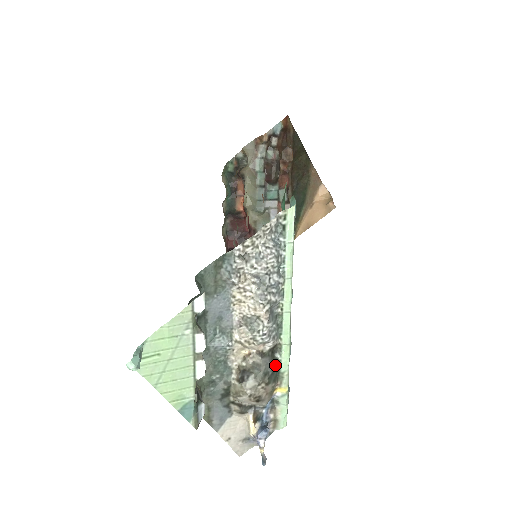
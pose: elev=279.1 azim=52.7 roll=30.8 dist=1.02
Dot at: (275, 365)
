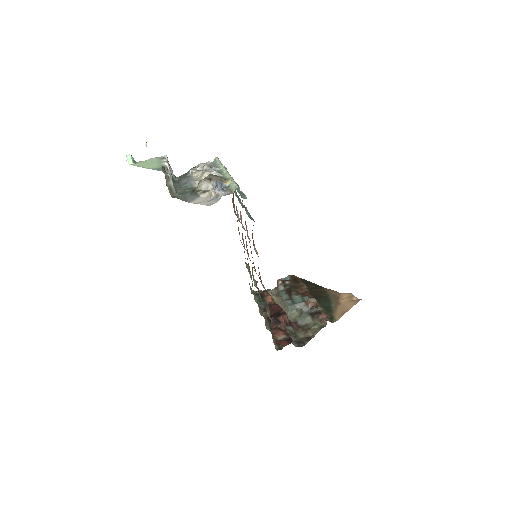
Dot at: occluded
